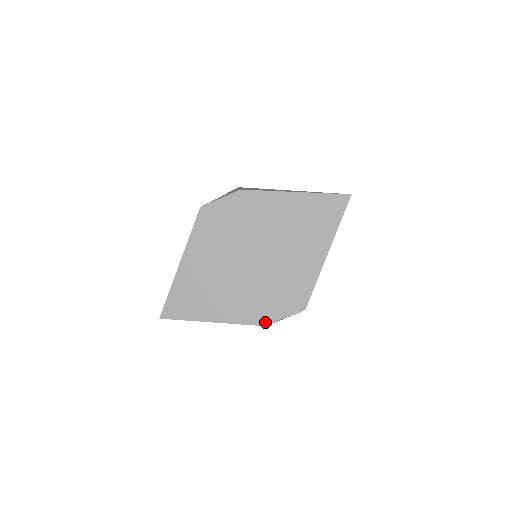
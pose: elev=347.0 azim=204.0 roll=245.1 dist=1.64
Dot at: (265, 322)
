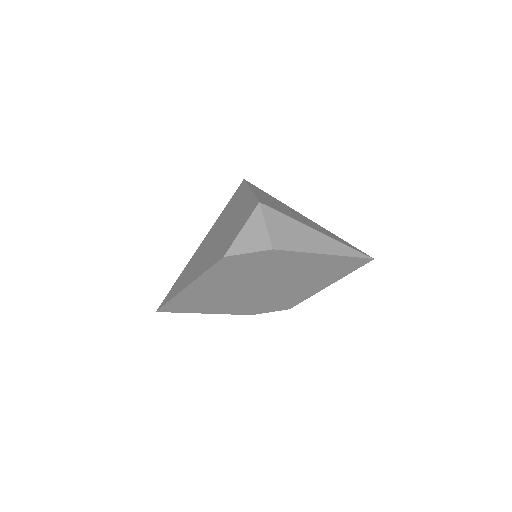
Dot at: (253, 314)
